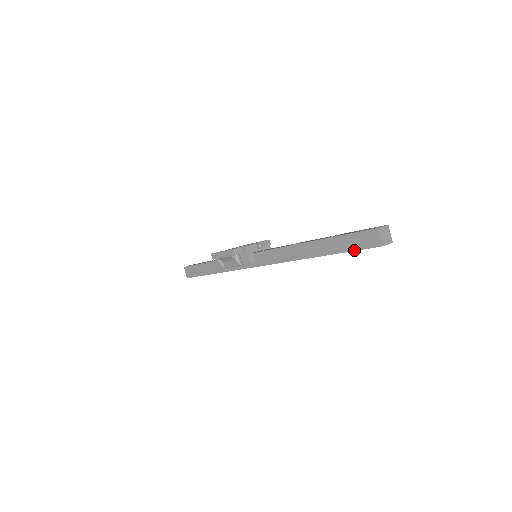
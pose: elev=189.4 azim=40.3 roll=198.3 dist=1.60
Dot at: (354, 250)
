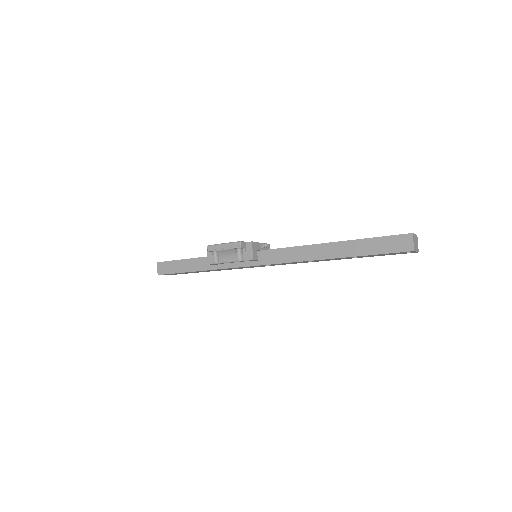
Dot at: (382, 253)
